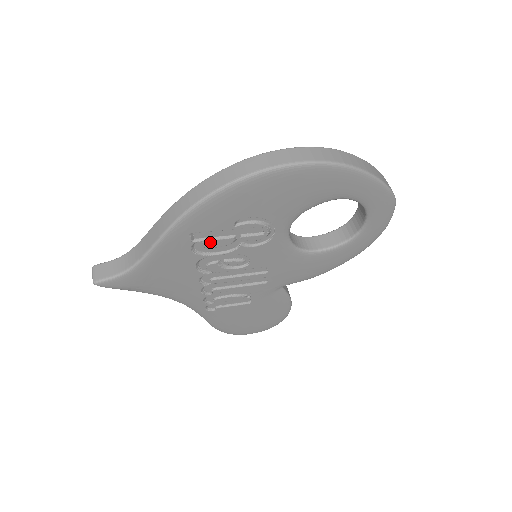
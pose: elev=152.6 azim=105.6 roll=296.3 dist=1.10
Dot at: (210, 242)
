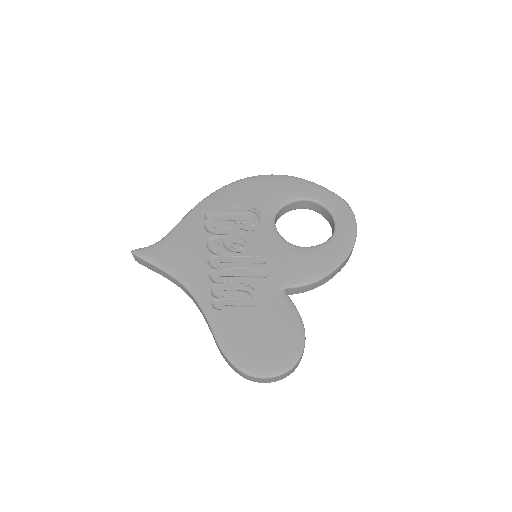
Dot at: (217, 222)
